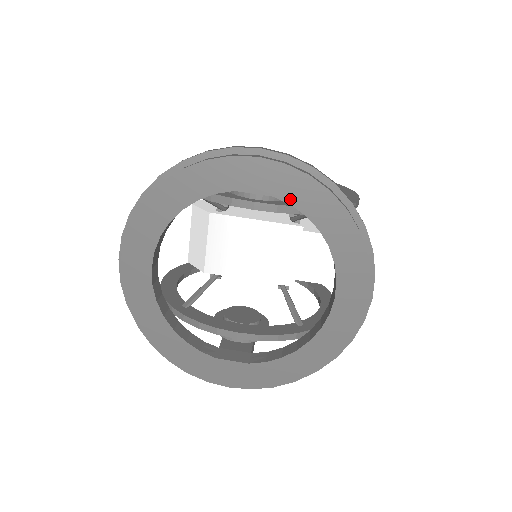
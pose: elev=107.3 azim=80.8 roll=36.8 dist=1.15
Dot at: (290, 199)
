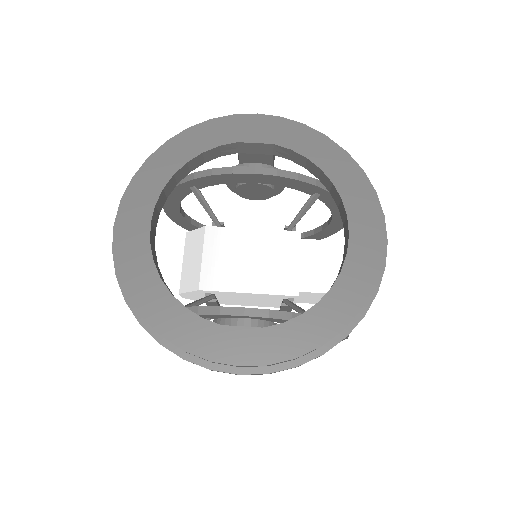
Dot at: (290, 145)
